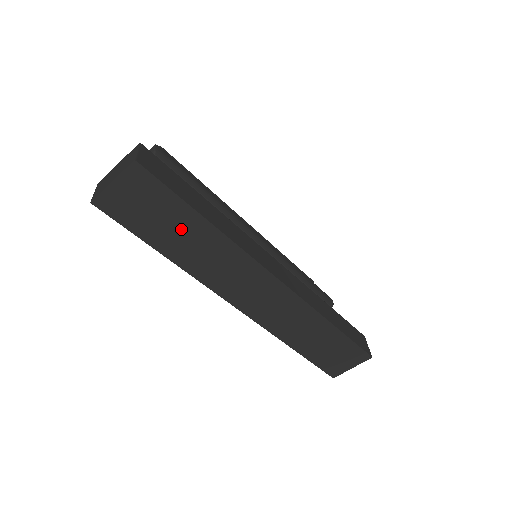
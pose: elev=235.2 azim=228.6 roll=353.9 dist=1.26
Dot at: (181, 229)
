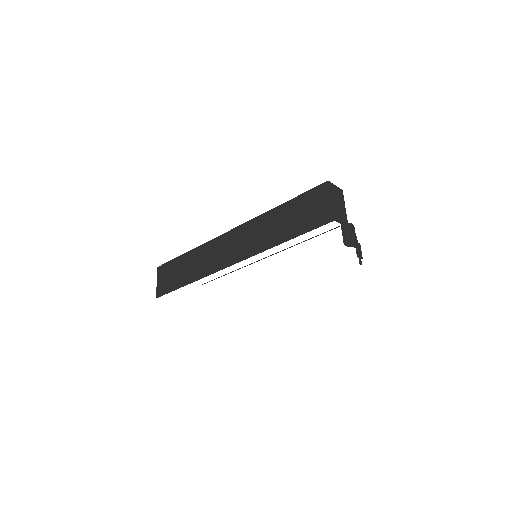
Dot at: (183, 267)
